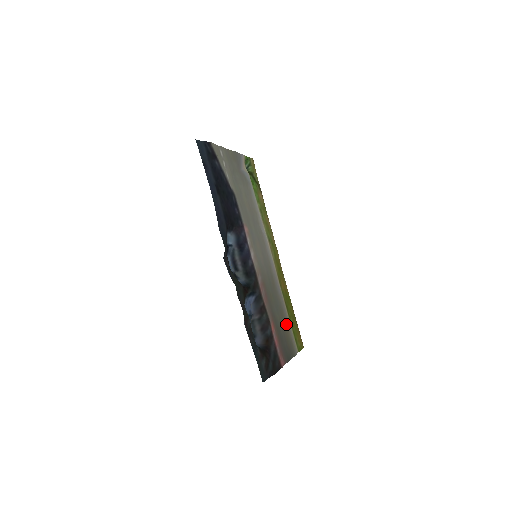
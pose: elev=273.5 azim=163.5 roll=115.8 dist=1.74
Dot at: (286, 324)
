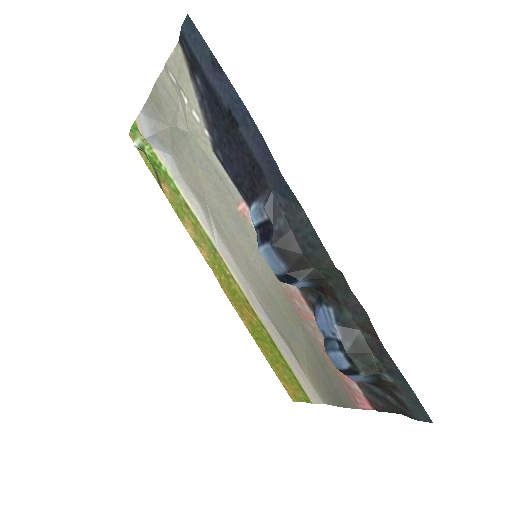
Dot at: (299, 362)
